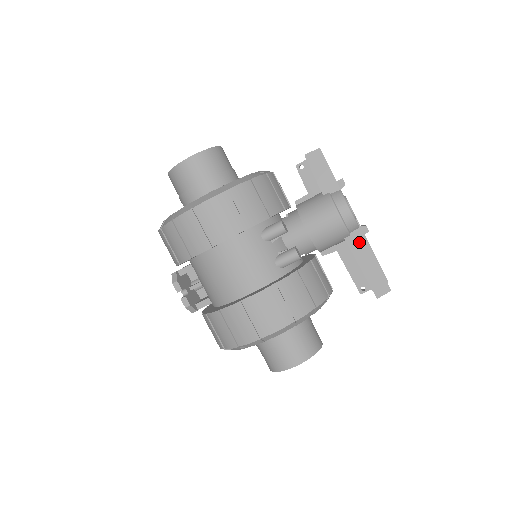
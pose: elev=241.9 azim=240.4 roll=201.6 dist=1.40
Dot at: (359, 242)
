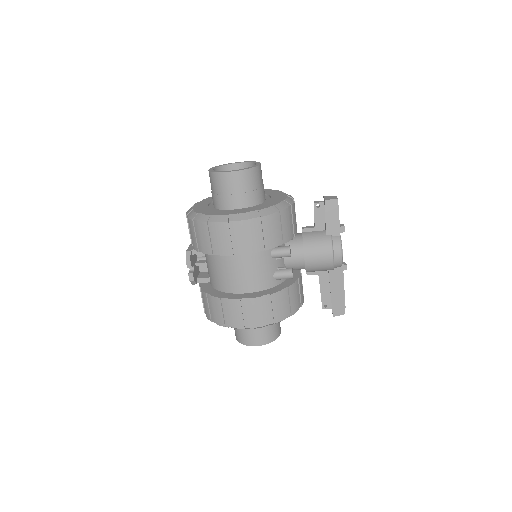
Dot at: (337, 276)
